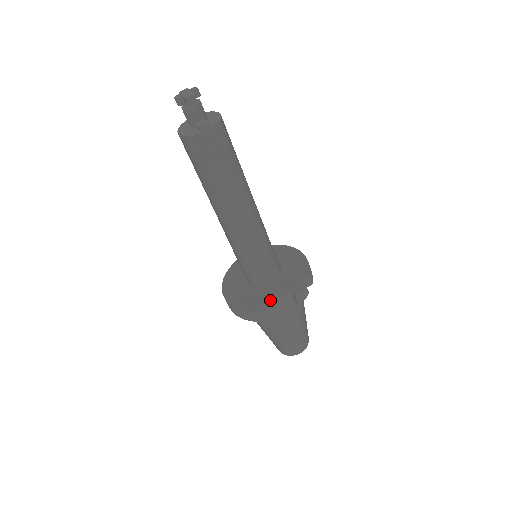
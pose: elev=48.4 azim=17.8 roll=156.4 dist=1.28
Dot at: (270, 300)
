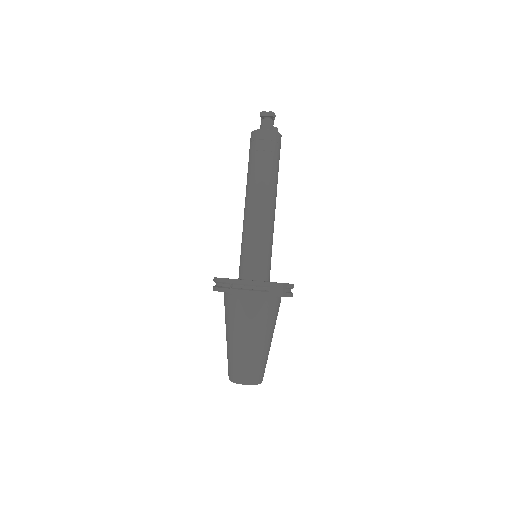
Dot at: occluded
